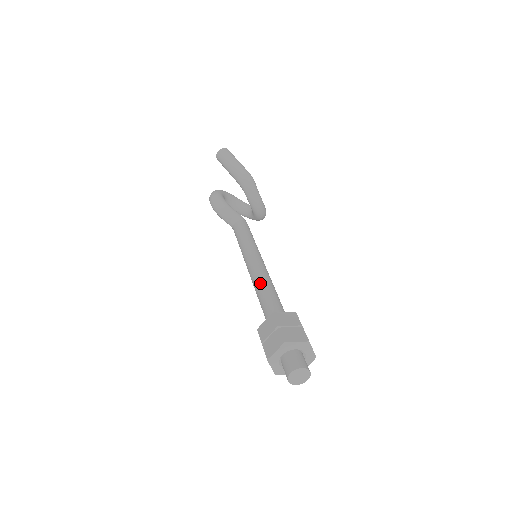
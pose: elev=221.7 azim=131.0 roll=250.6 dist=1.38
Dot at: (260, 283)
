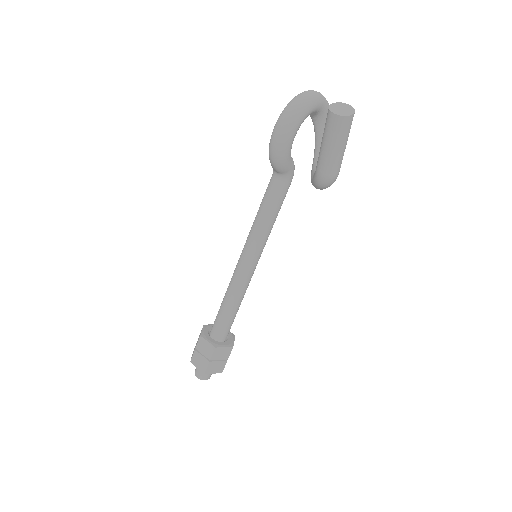
Dot at: (233, 296)
